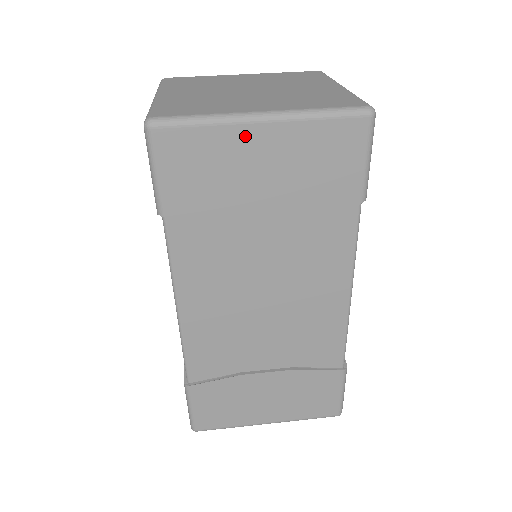
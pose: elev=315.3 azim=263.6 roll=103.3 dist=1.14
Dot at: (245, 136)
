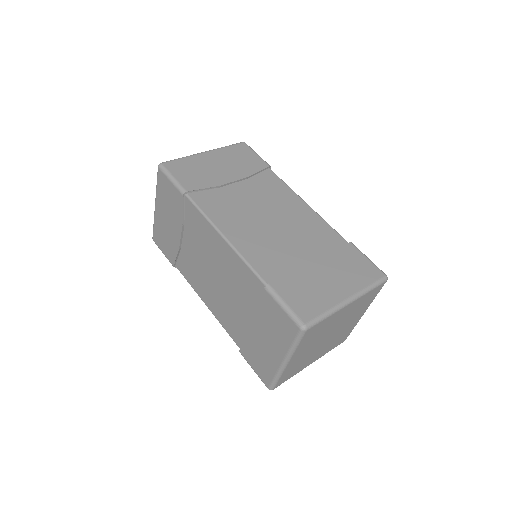
Dot at: (202, 158)
